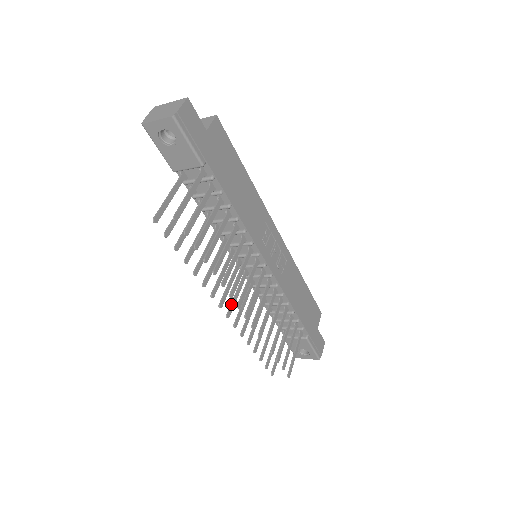
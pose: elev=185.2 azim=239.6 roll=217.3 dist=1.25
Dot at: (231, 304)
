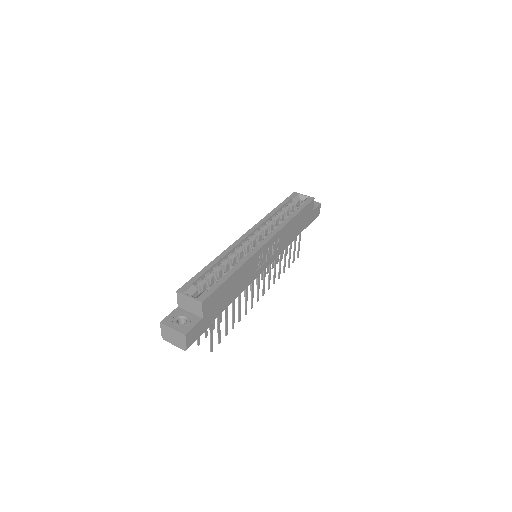
Dot at: occluded
